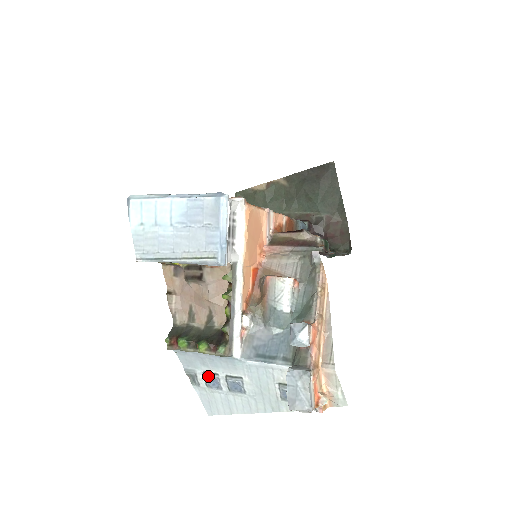
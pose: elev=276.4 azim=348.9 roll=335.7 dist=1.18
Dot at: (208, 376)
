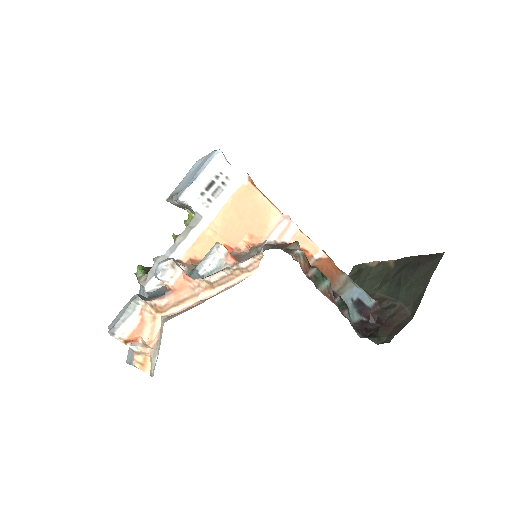
Dot at: occluded
